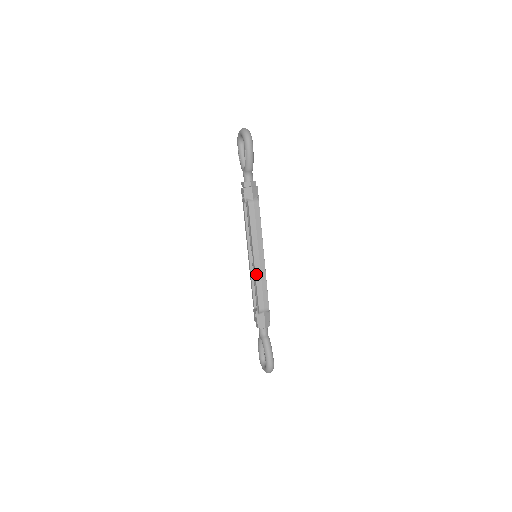
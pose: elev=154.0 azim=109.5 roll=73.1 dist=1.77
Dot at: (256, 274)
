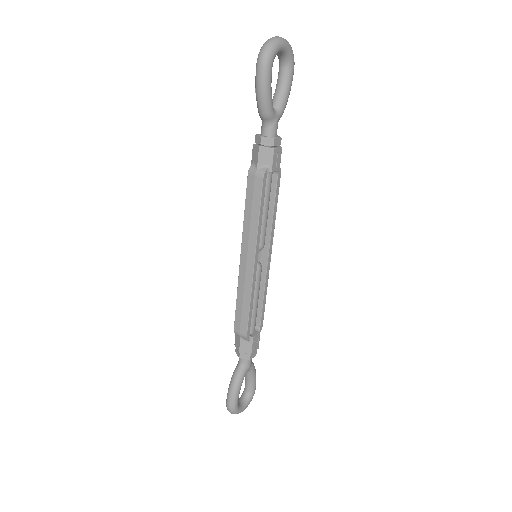
Dot at: (239, 281)
